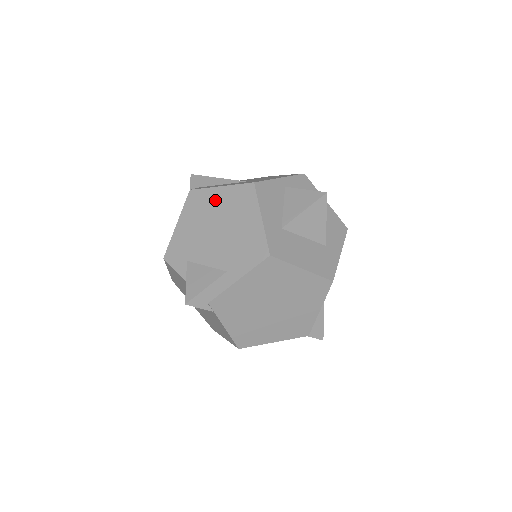
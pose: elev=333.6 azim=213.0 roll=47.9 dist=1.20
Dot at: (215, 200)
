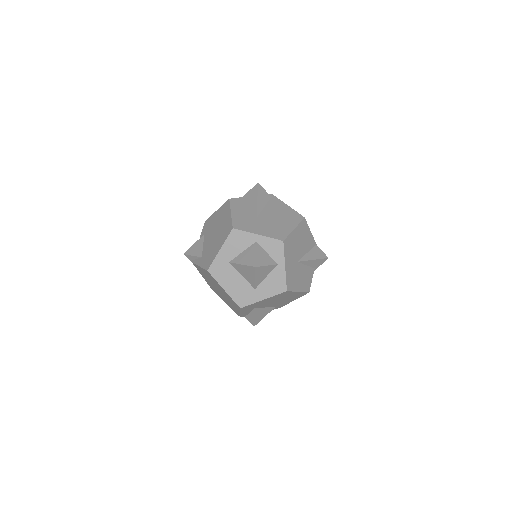
Dot at: (225, 217)
